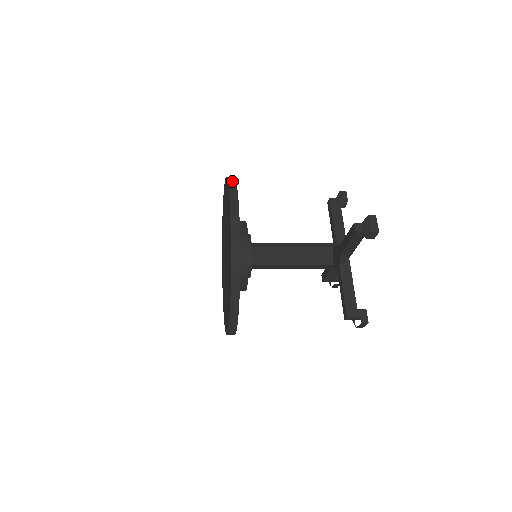
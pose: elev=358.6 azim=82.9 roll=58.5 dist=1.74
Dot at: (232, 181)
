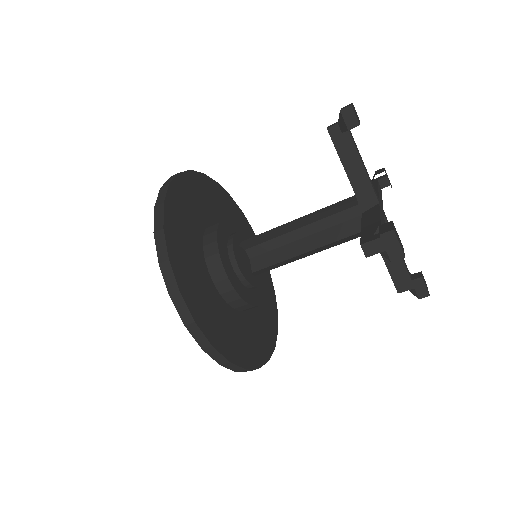
Dot at: occluded
